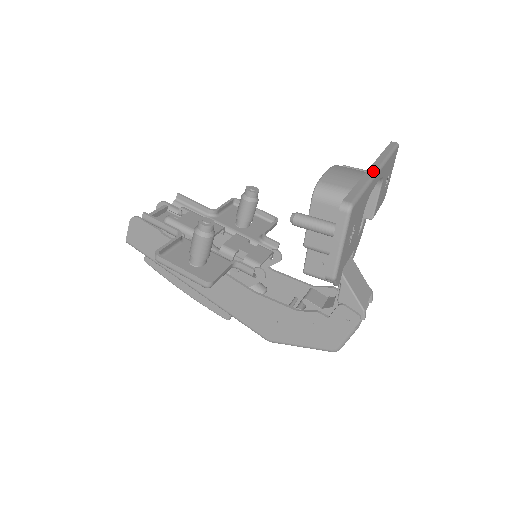
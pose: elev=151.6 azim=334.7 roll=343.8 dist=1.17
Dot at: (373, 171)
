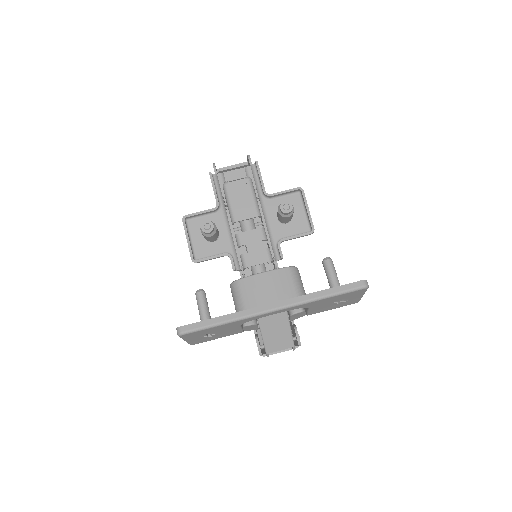
Dot at: (258, 311)
